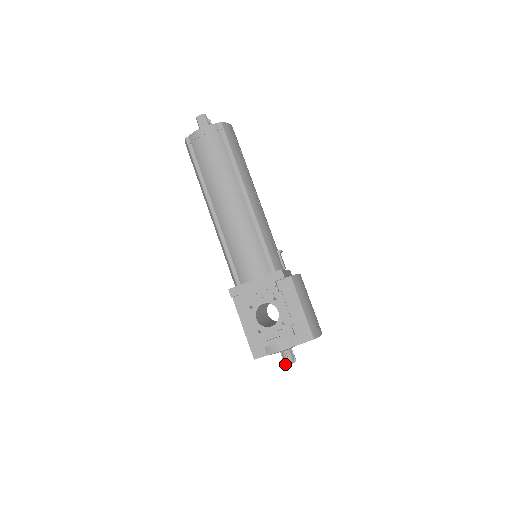
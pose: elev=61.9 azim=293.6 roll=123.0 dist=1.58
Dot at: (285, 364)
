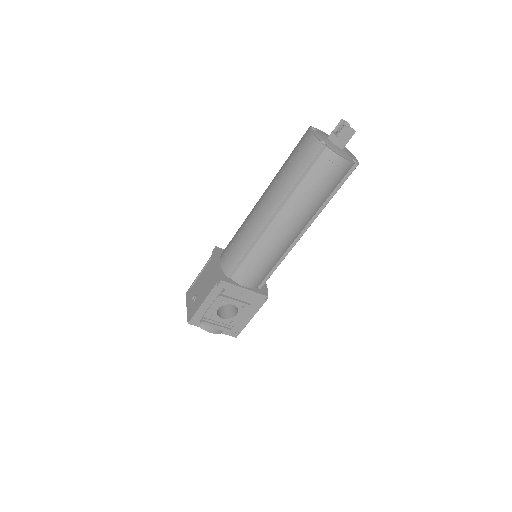
Dot at: occluded
